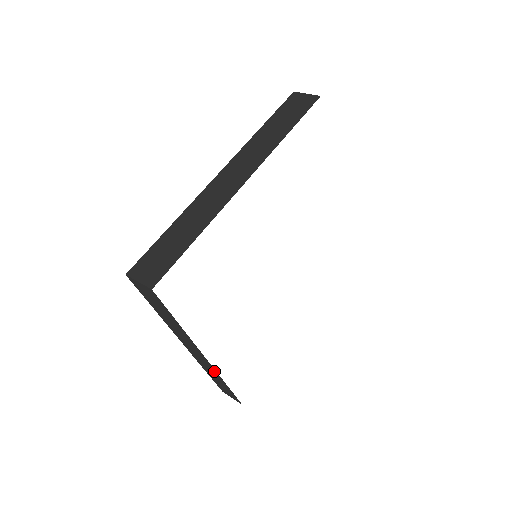
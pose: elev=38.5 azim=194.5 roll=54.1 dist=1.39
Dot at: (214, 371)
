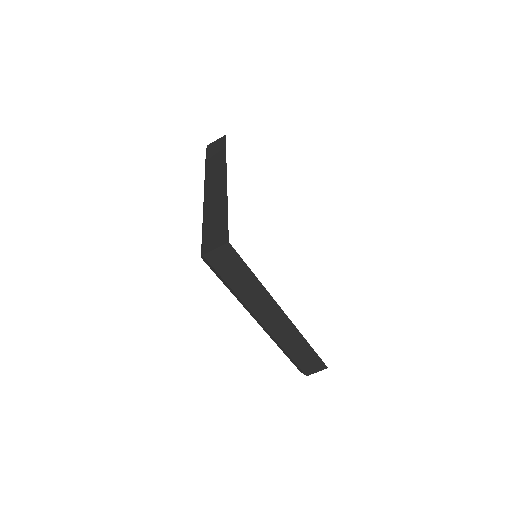
Dot at: (294, 331)
